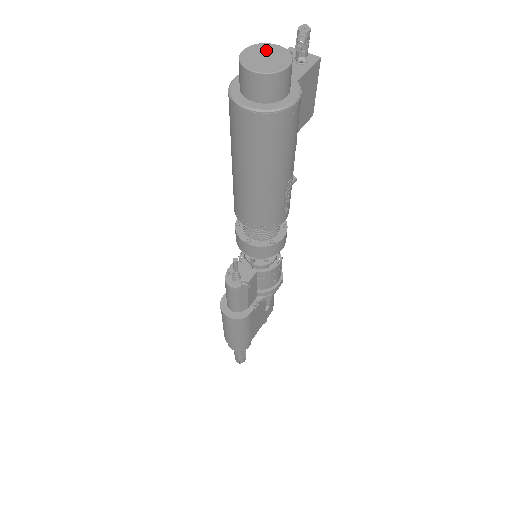
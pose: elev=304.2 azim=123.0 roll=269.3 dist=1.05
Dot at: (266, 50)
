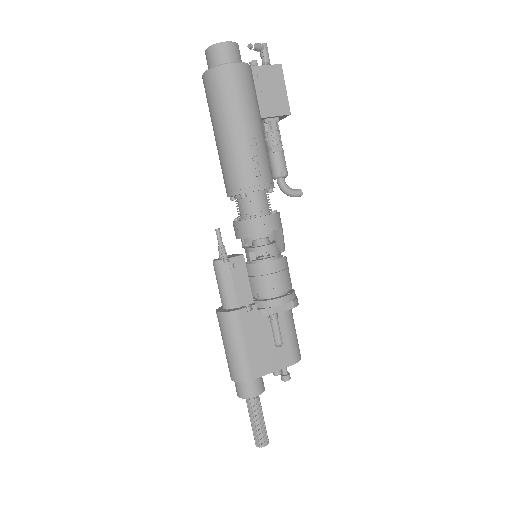
Dot at: occluded
